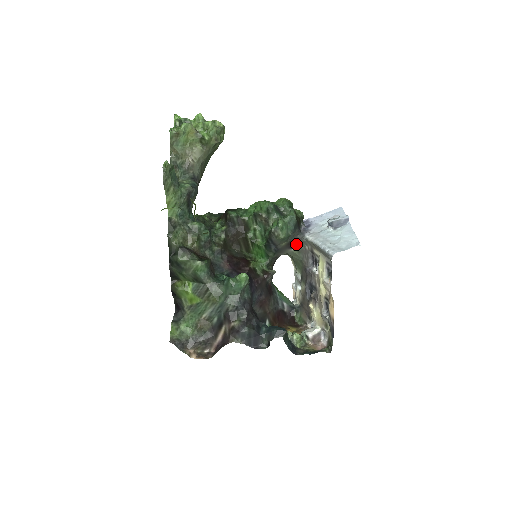
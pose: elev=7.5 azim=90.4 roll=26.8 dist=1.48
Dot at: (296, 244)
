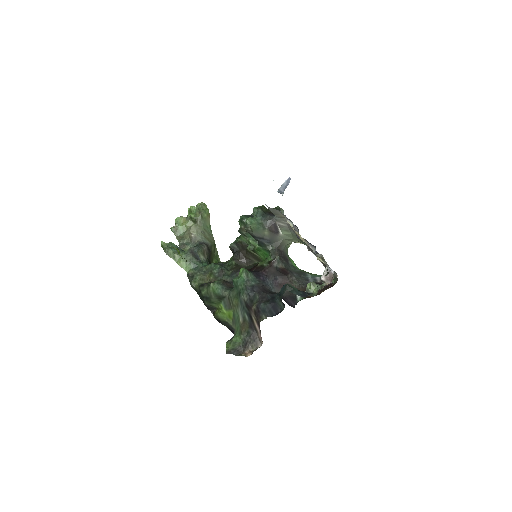
Dot at: (277, 227)
